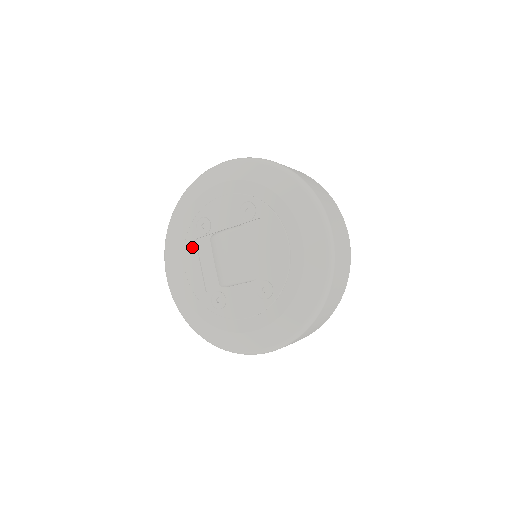
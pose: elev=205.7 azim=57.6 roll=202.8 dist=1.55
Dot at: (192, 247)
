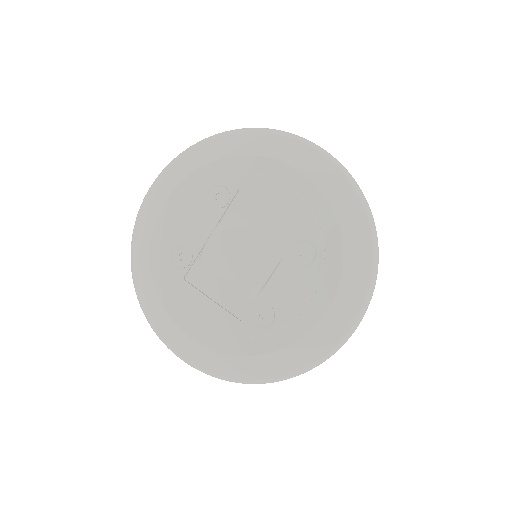
Dot at: (186, 290)
